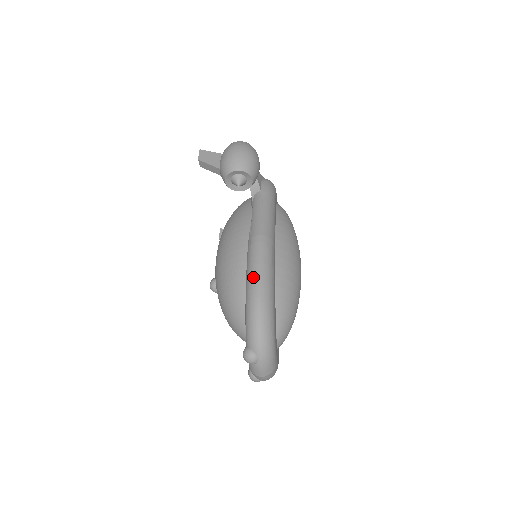
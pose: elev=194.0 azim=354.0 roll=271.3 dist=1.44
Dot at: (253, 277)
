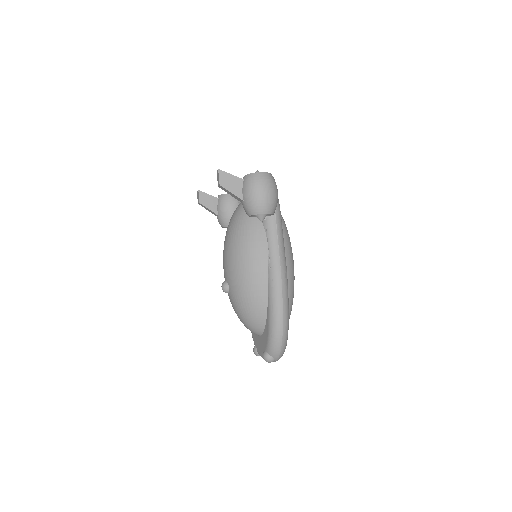
Dot at: (278, 311)
